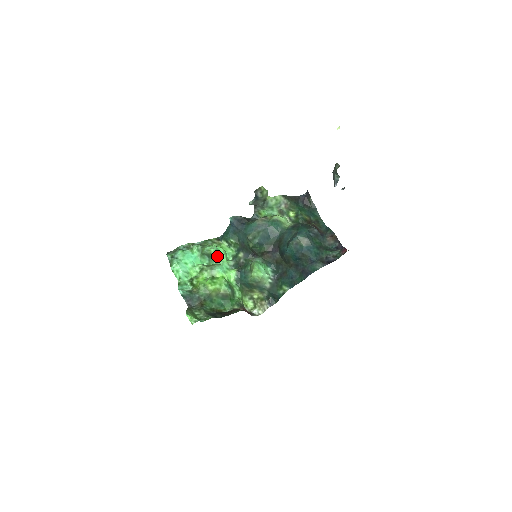
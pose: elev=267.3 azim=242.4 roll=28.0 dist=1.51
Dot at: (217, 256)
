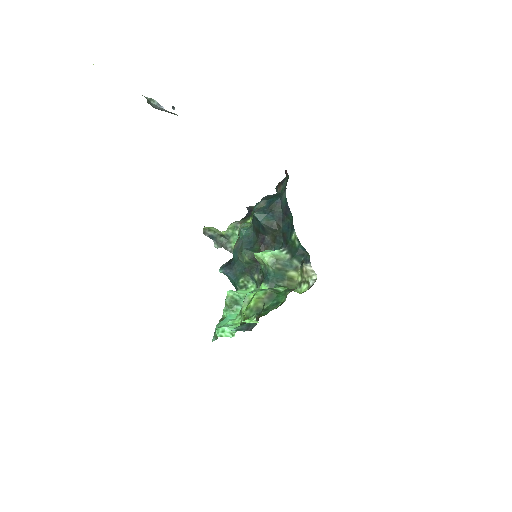
Dot at: (240, 295)
